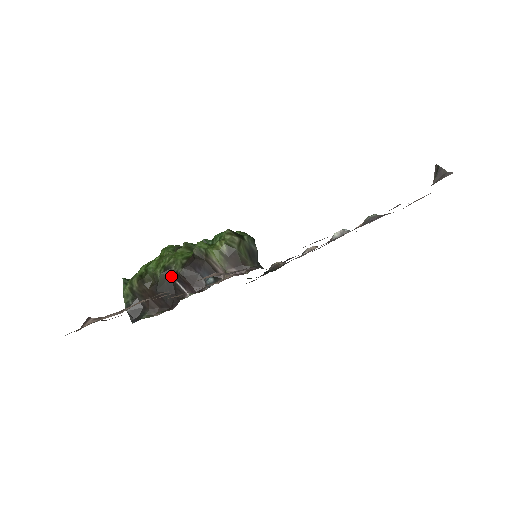
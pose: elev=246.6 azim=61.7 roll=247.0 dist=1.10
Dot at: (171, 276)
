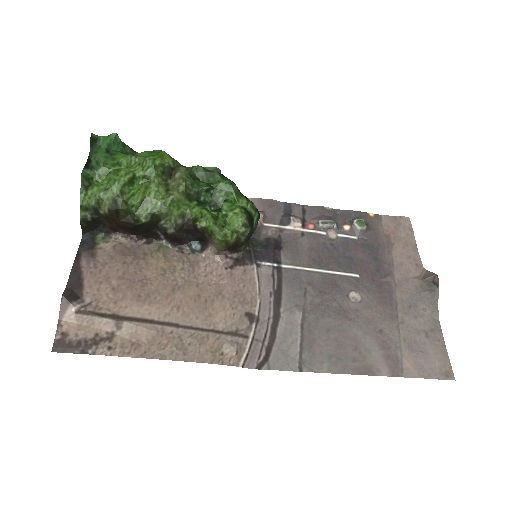
Dot at: (156, 225)
